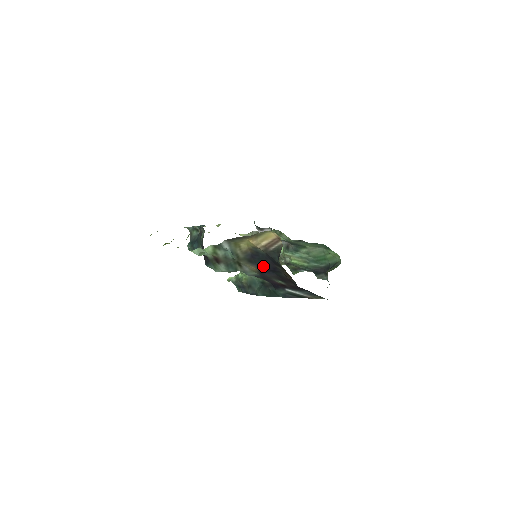
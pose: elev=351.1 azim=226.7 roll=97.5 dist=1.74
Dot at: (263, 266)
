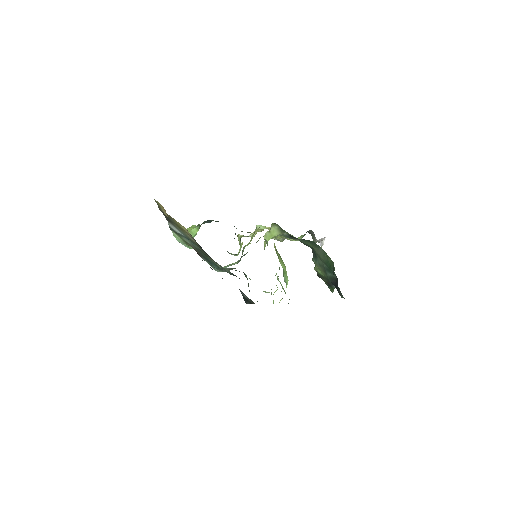
Dot at: occluded
